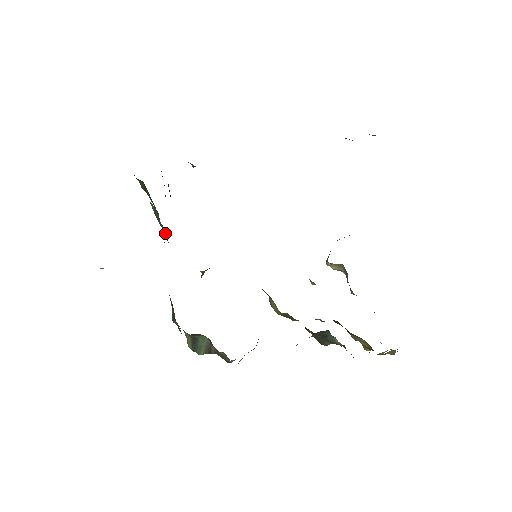
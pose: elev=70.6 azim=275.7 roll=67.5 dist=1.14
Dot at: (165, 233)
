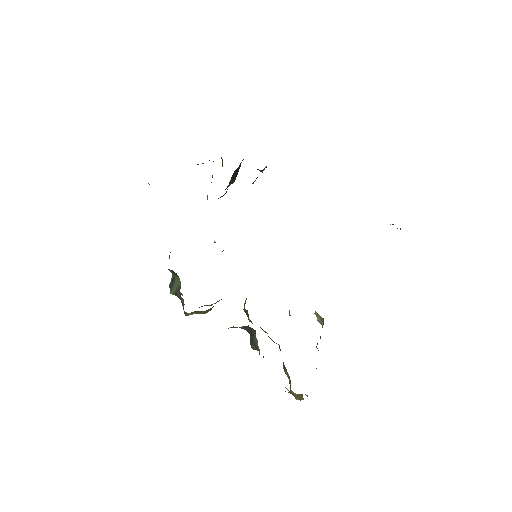
Dot at: (207, 197)
